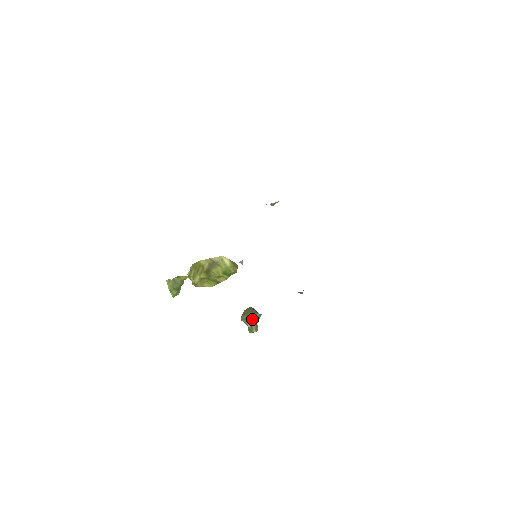
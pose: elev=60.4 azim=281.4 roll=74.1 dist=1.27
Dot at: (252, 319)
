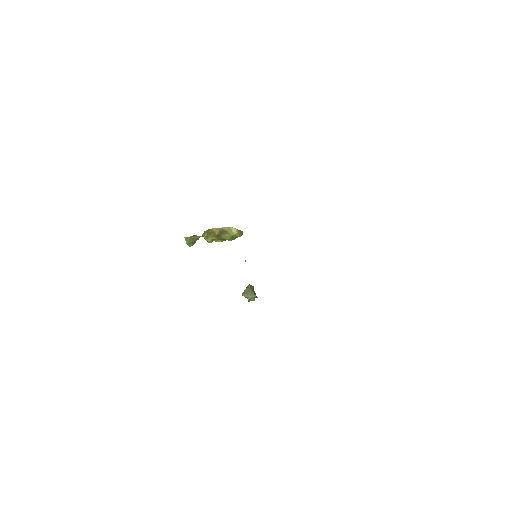
Dot at: (251, 297)
